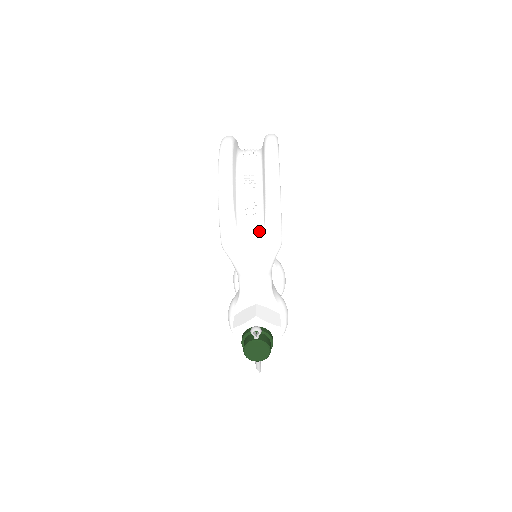
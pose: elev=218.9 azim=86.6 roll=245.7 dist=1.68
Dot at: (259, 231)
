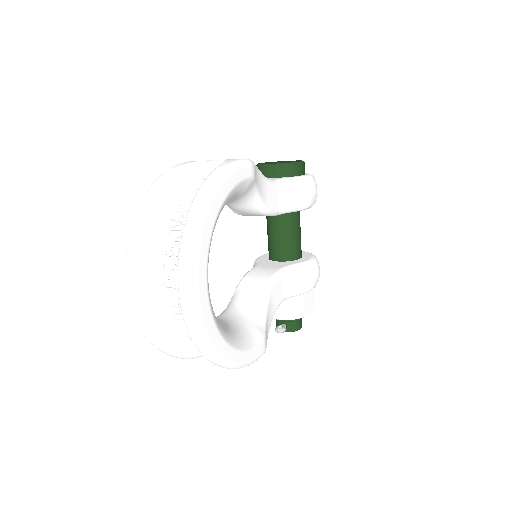
Dot at: occluded
